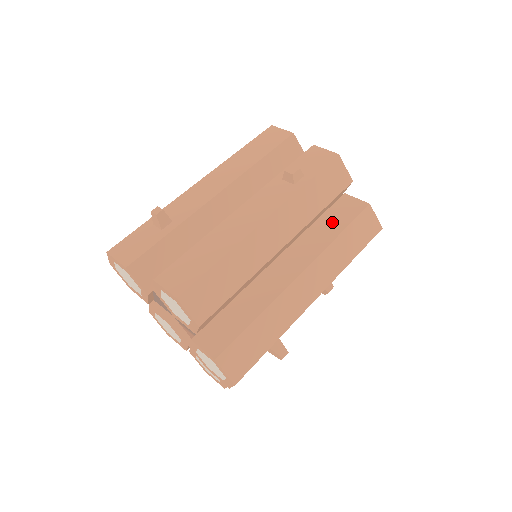
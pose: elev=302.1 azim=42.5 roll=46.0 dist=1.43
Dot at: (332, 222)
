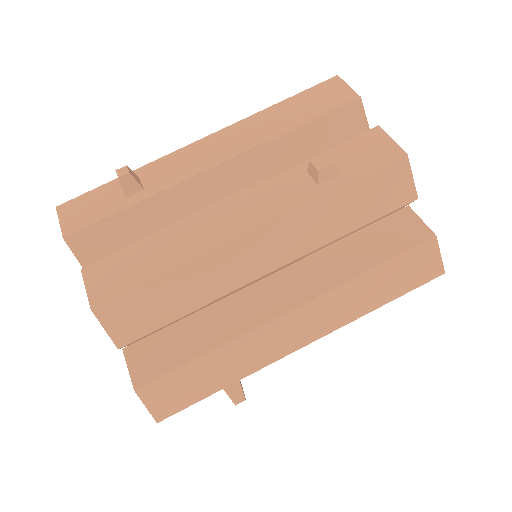
Dot at: (368, 246)
